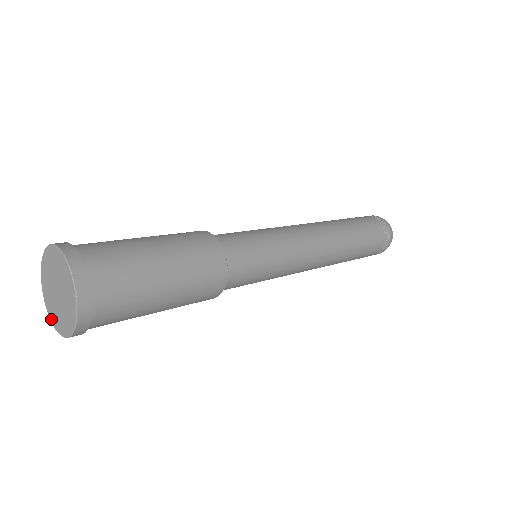
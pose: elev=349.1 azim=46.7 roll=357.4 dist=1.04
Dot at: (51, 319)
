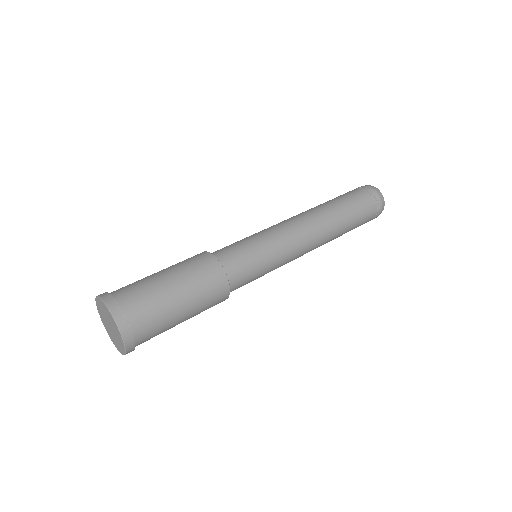
Dot at: (119, 351)
